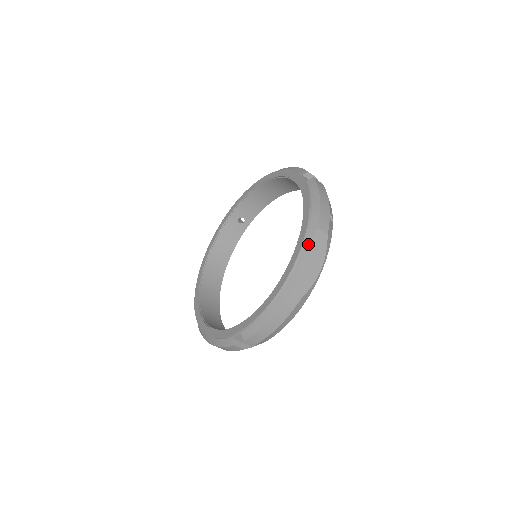
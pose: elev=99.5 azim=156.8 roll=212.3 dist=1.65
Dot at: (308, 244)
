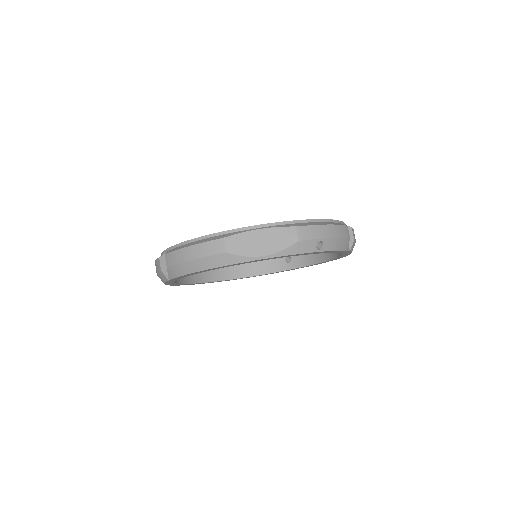
Dot at: (276, 226)
